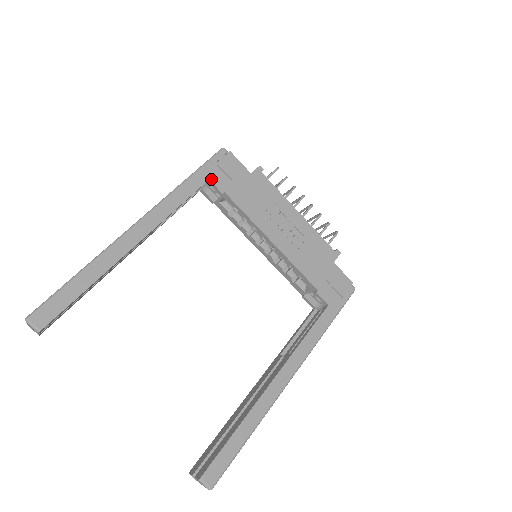
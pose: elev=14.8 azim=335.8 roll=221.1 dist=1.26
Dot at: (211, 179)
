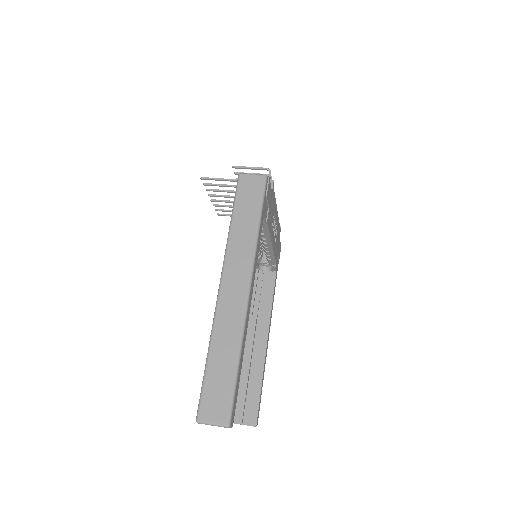
Dot at: (264, 214)
